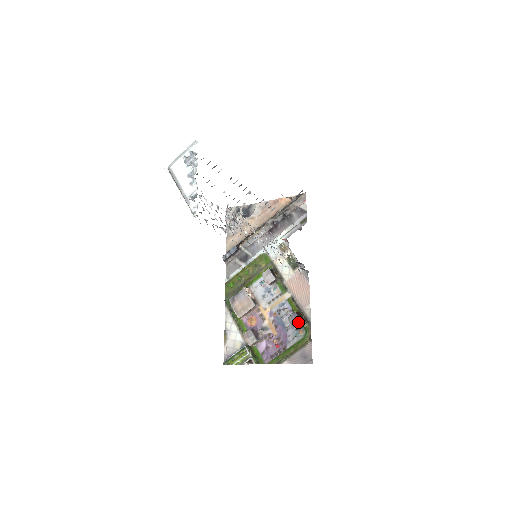
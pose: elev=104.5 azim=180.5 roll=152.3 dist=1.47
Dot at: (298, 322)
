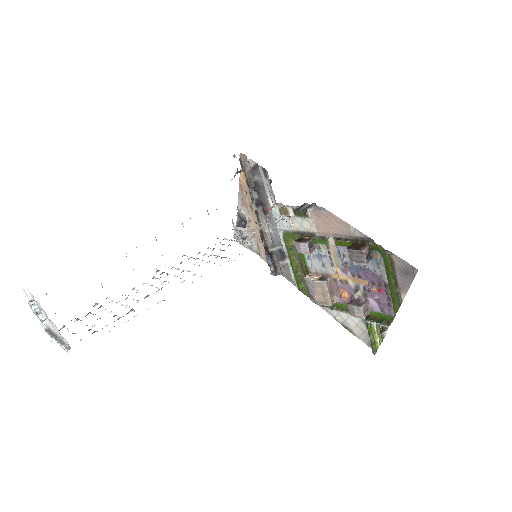
Dot at: (359, 254)
